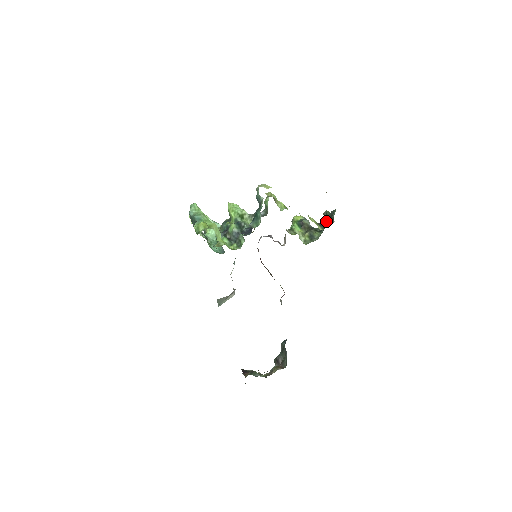
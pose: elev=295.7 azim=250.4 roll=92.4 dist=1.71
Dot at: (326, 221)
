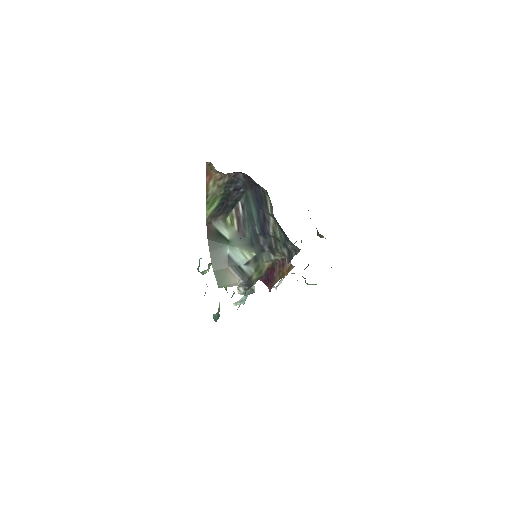
Dot at: occluded
